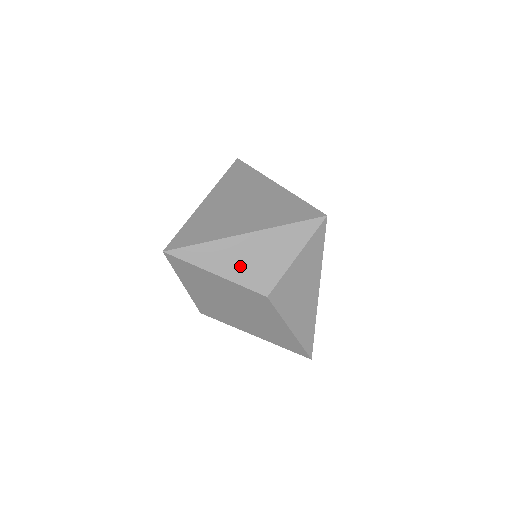
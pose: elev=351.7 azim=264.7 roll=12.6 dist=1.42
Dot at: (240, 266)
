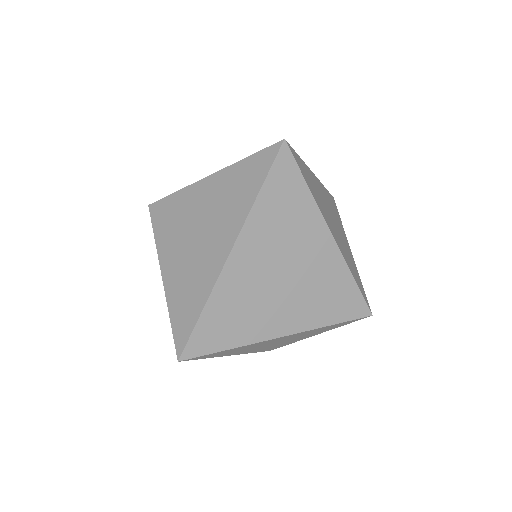
Dot at: (259, 348)
